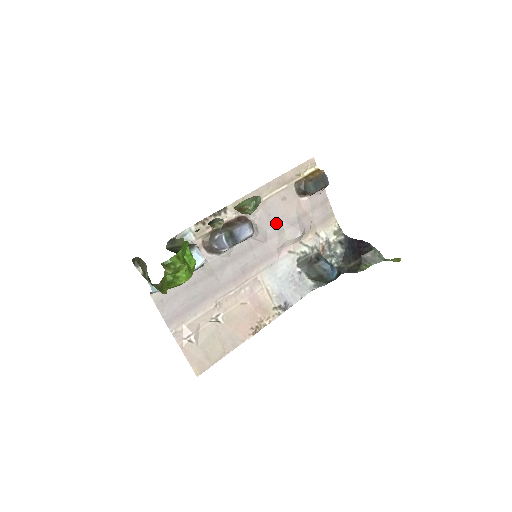
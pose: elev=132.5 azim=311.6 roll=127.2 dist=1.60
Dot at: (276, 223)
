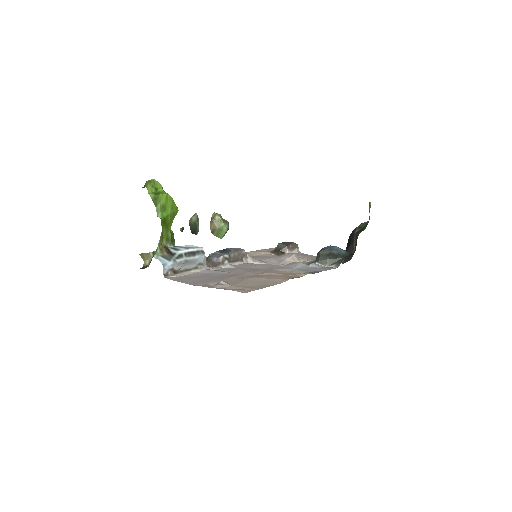
Dot at: occluded
